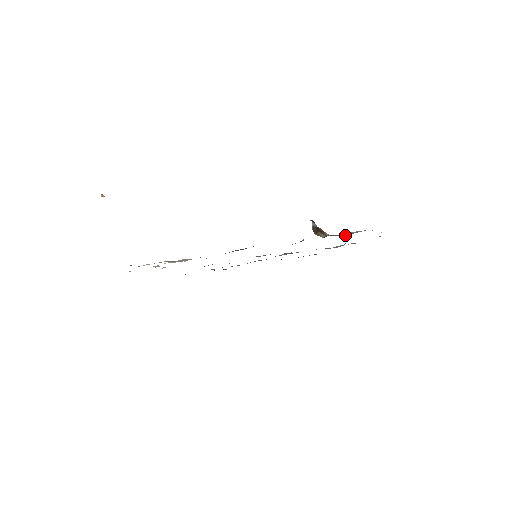
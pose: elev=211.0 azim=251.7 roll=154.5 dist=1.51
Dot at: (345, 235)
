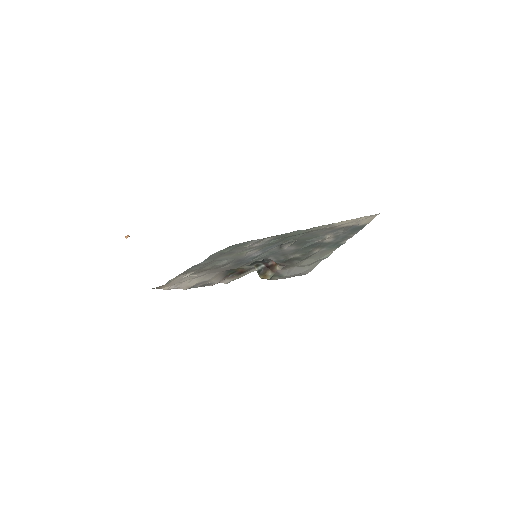
Dot at: (286, 276)
